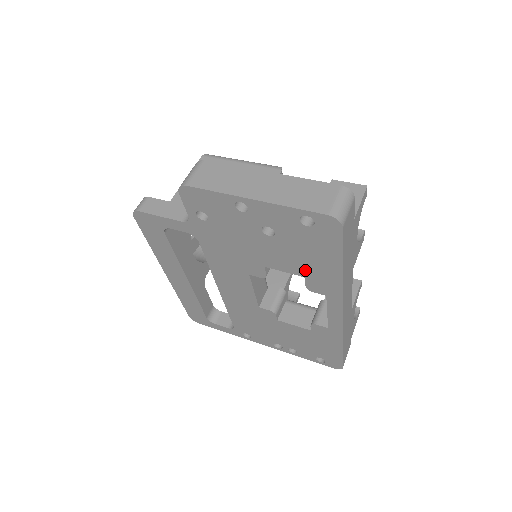
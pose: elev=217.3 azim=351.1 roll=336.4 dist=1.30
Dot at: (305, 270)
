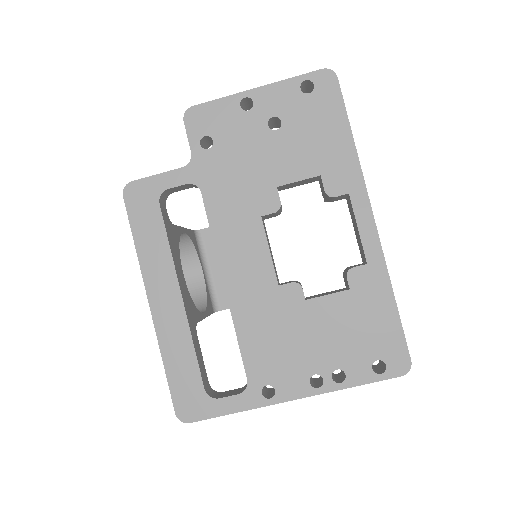
Dot at: (319, 162)
